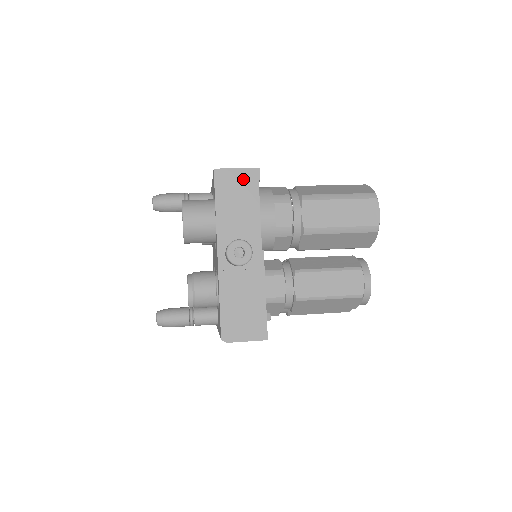
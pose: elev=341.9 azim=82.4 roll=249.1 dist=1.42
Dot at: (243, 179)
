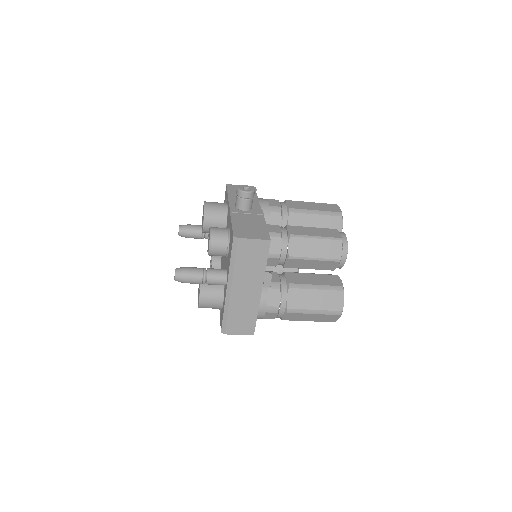
Dot at: occluded
